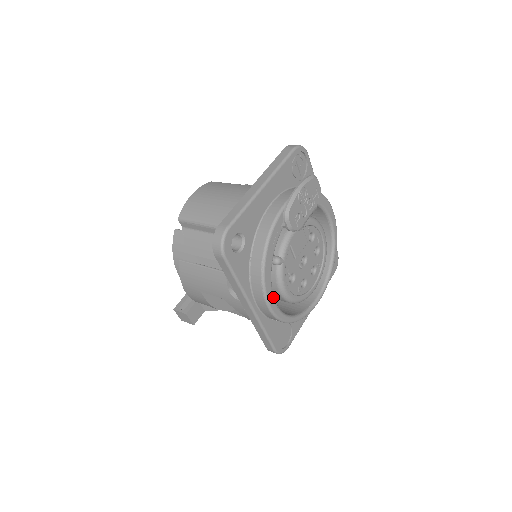
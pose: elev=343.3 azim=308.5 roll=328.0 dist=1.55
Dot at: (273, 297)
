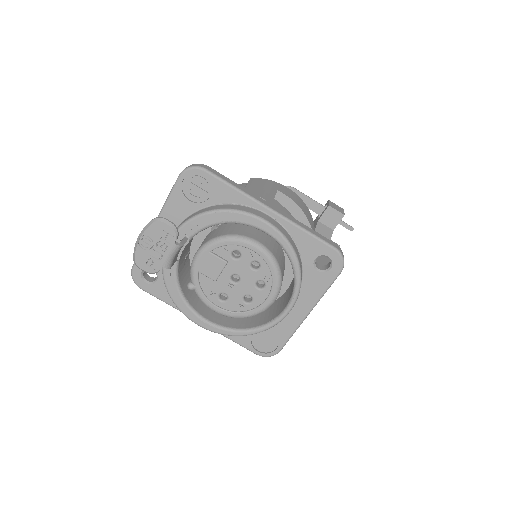
Dot at: (198, 317)
